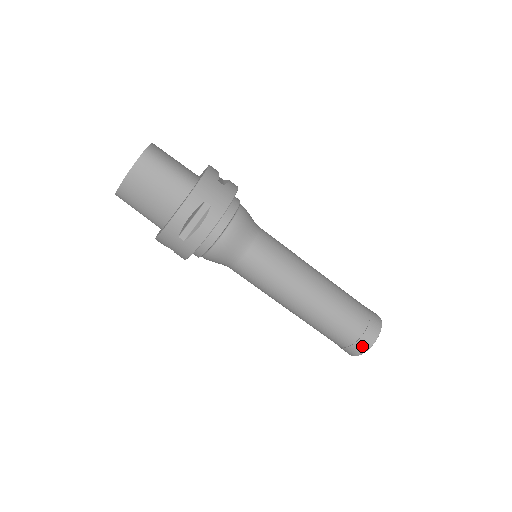
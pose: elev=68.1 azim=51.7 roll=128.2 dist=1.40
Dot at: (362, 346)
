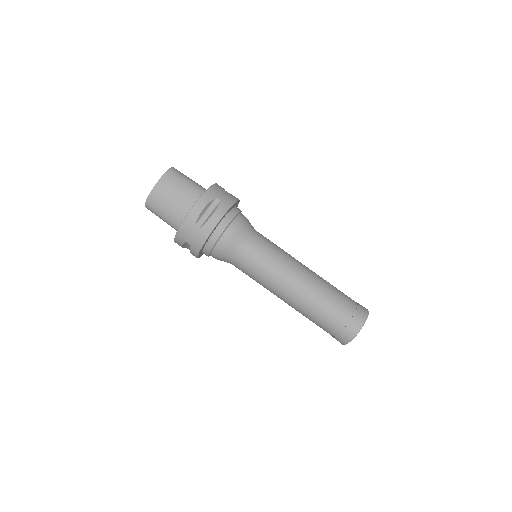
Dot at: (354, 327)
